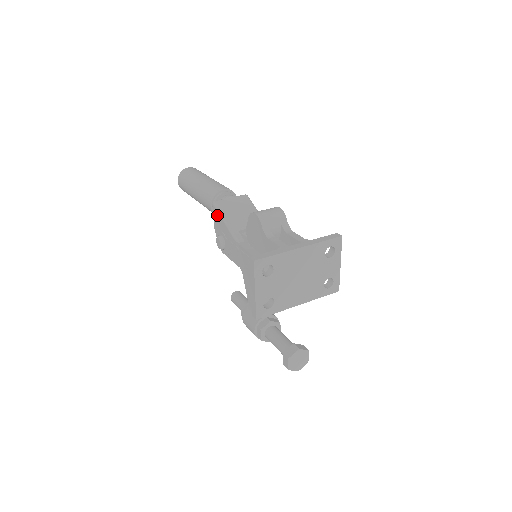
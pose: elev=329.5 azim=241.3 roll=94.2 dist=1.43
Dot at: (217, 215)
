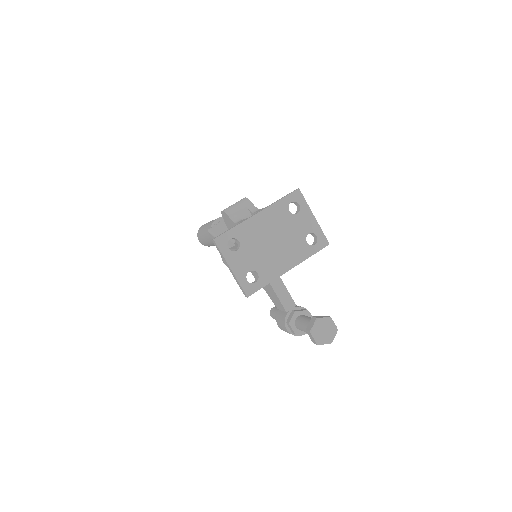
Dot at: occluded
